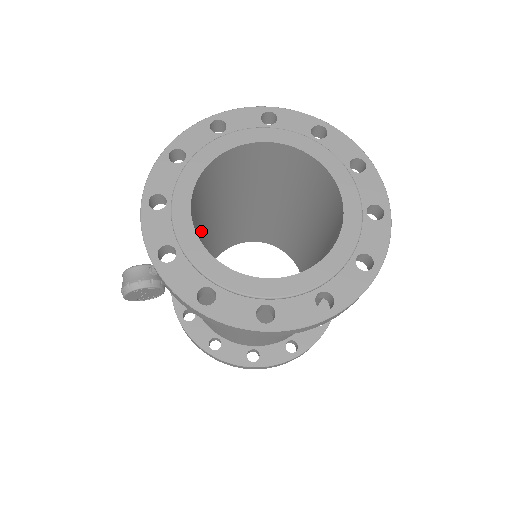
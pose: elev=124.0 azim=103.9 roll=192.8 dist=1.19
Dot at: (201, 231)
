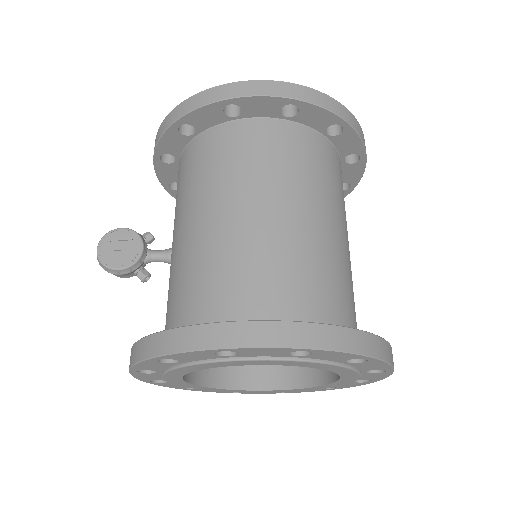
Dot at: occluded
